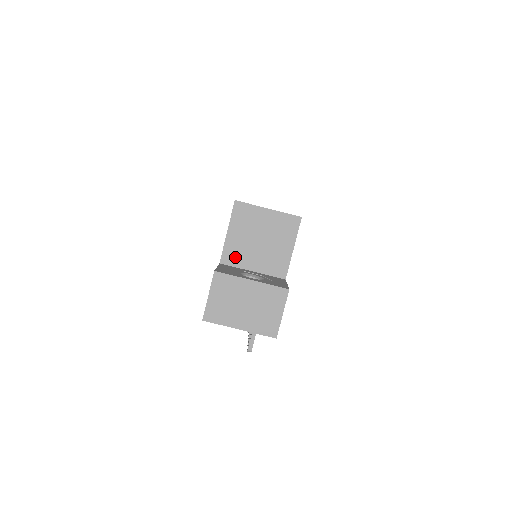
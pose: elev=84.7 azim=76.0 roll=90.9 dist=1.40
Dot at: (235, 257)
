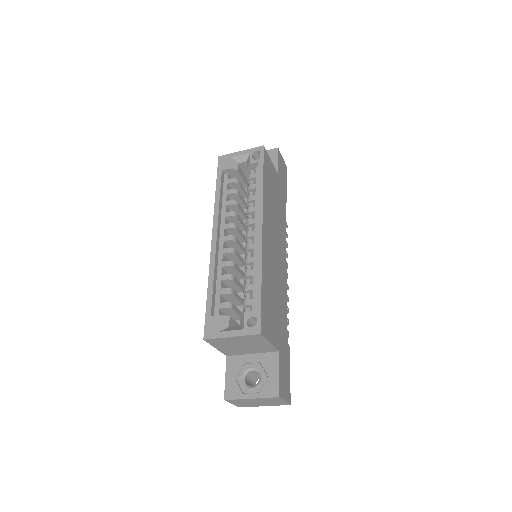
Dot at: (233, 353)
